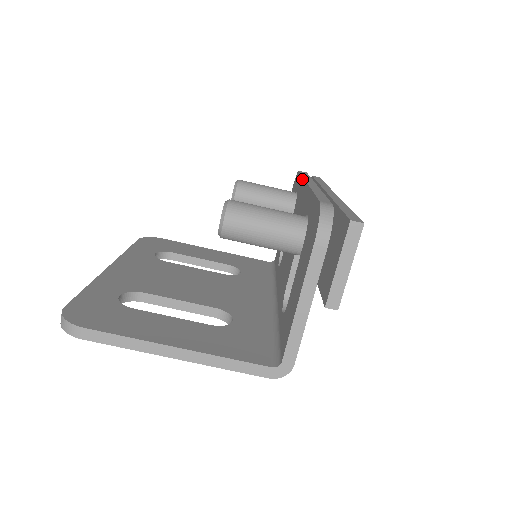
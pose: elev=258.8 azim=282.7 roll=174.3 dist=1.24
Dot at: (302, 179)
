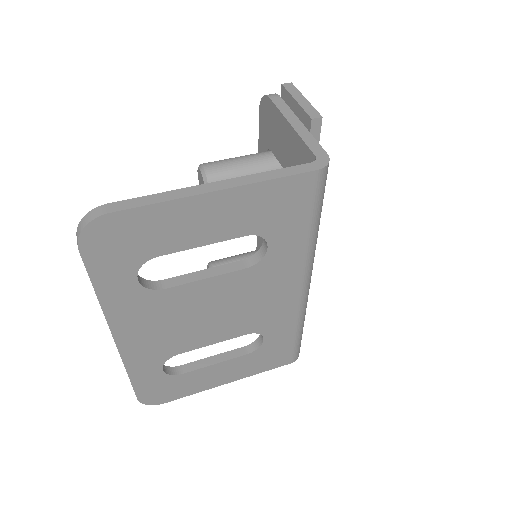
Dot at: occluded
